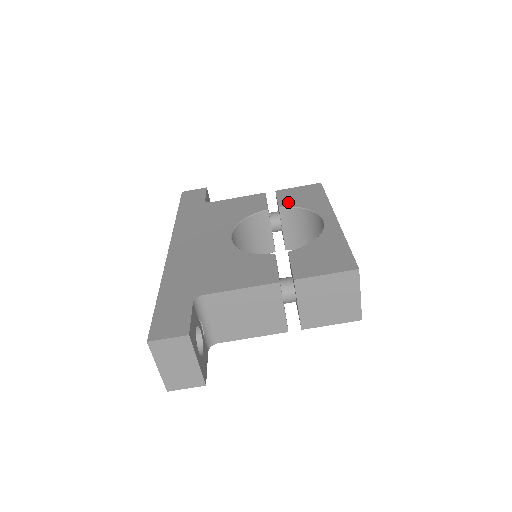
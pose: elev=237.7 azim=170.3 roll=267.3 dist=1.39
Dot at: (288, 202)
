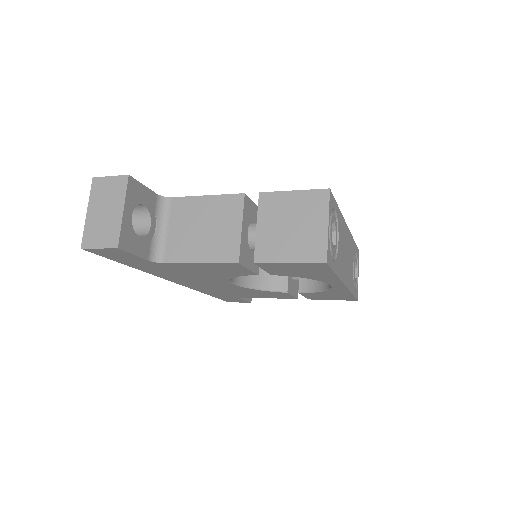
Dot at: occluded
